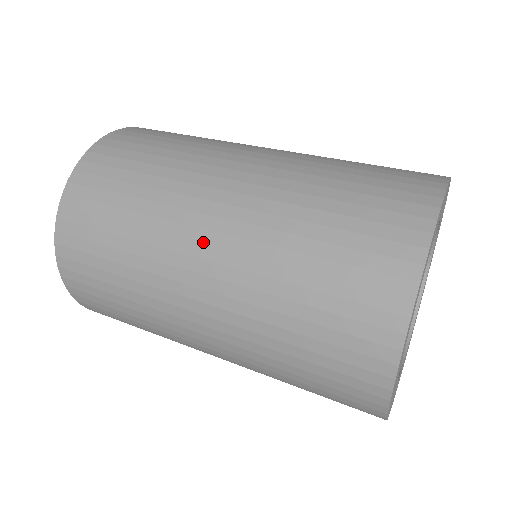
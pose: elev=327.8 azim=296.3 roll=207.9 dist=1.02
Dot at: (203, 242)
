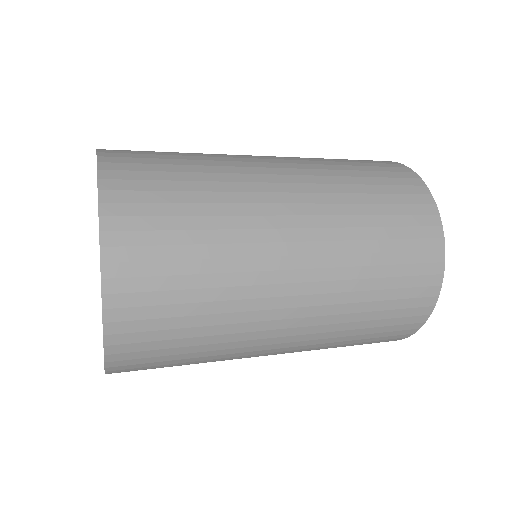
Dot at: occluded
